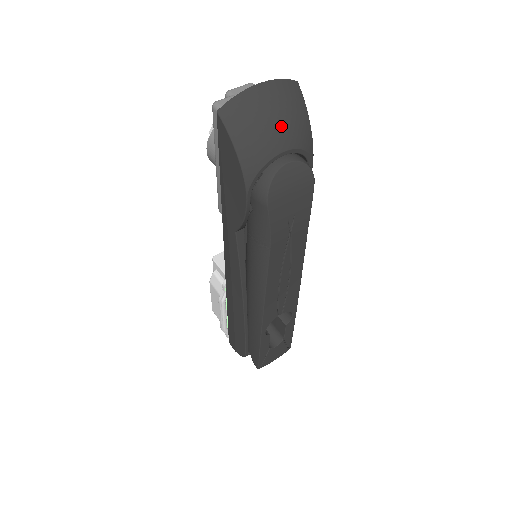
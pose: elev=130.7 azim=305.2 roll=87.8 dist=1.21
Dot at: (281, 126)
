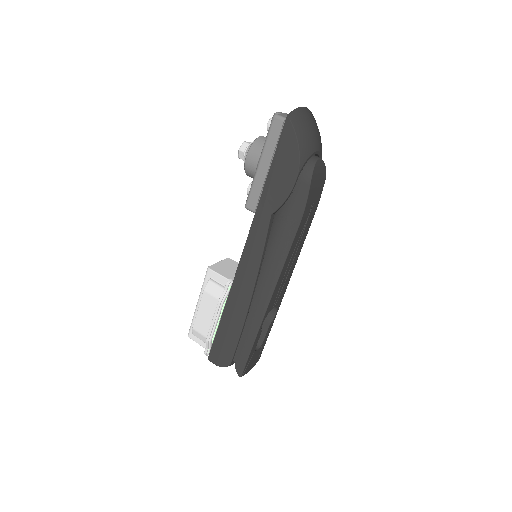
Dot at: (316, 135)
